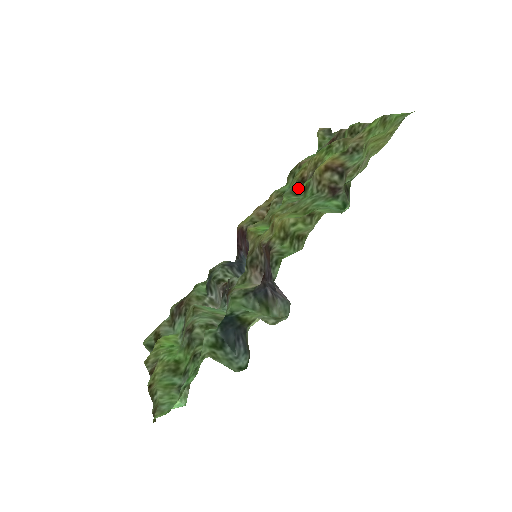
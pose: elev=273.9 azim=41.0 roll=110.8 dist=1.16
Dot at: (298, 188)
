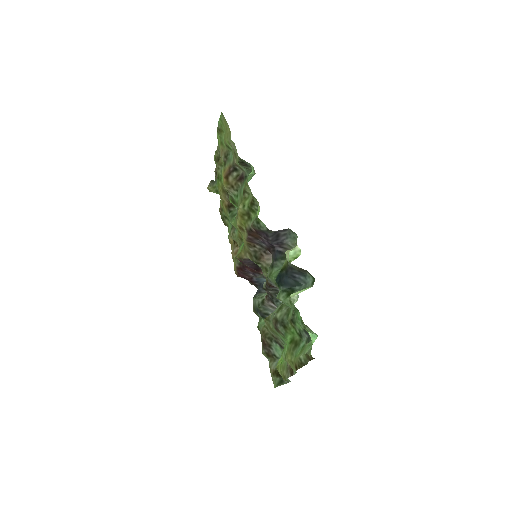
Dot at: (232, 212)
